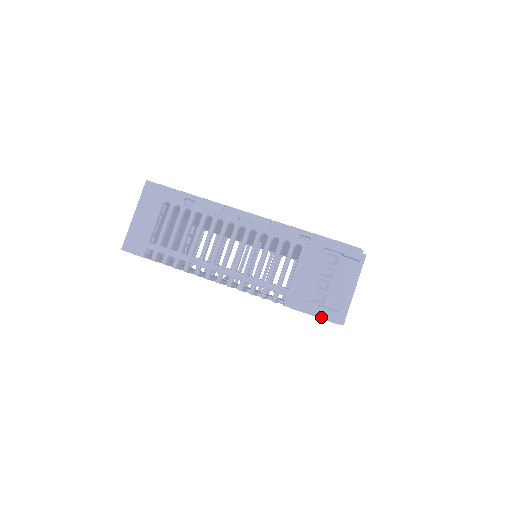
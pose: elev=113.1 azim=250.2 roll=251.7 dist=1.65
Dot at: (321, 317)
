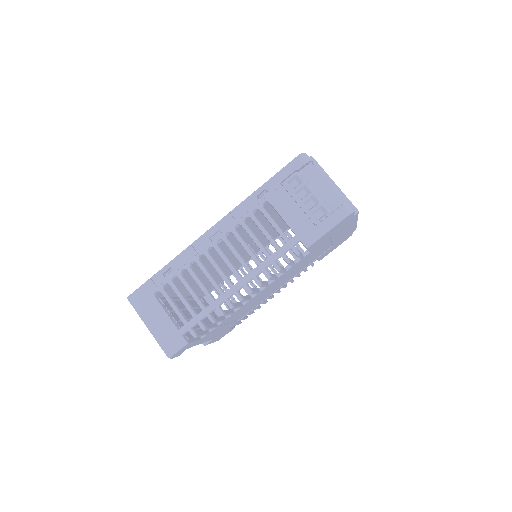
Dot at: (337, 222)
